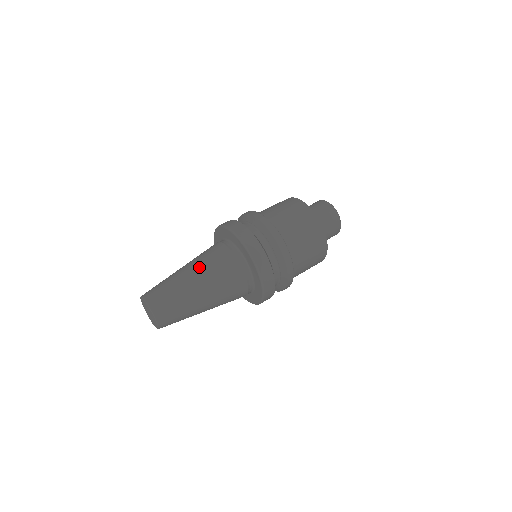
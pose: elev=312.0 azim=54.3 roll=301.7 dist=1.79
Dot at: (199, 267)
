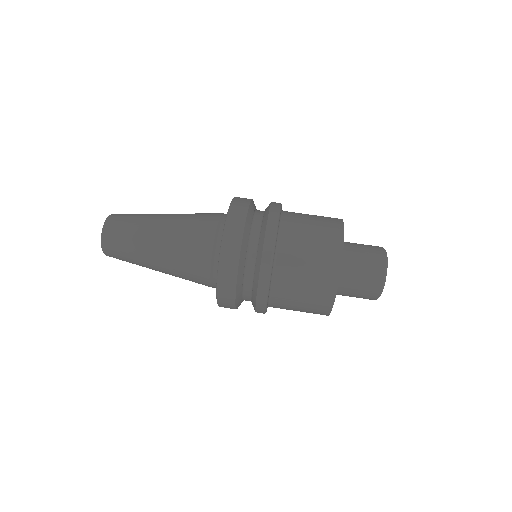
Dot at: (170, 242)
